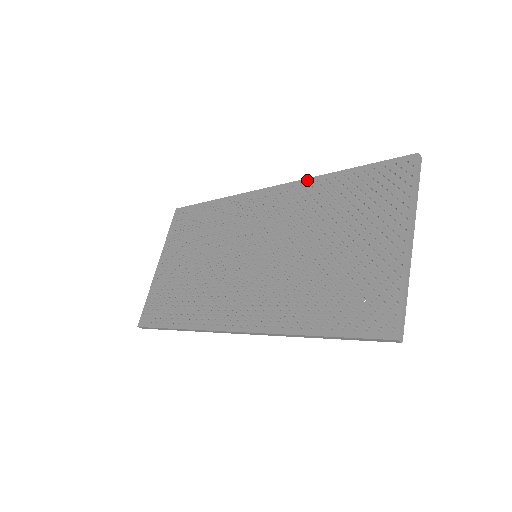
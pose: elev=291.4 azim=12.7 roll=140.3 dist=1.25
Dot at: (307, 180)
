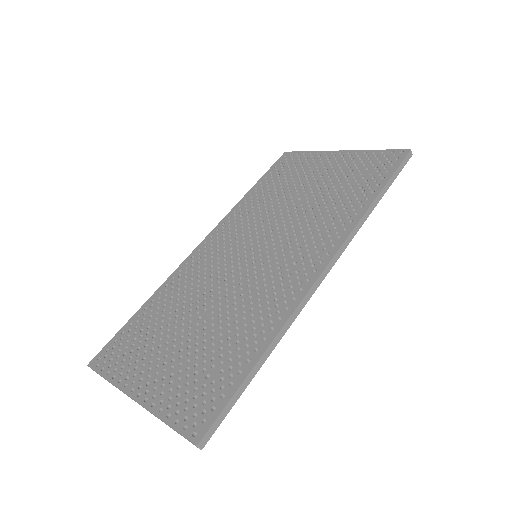
Dot at: (230, 212)
